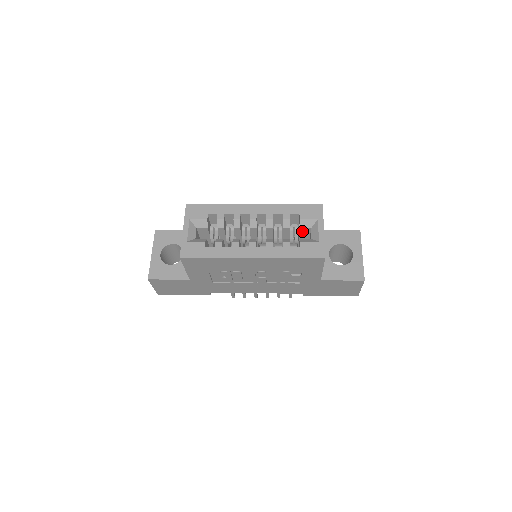
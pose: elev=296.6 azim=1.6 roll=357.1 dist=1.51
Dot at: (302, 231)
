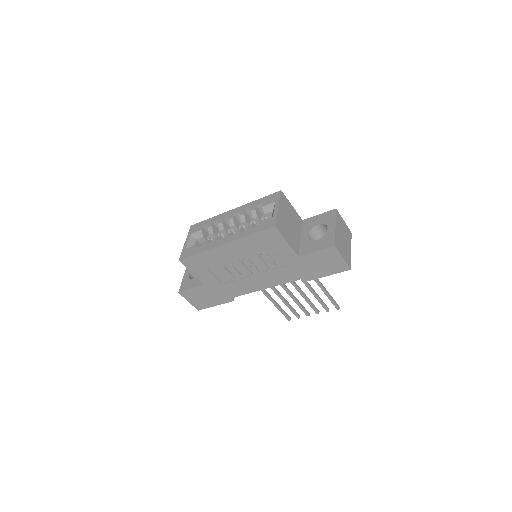
Dot at: (269, 217)
